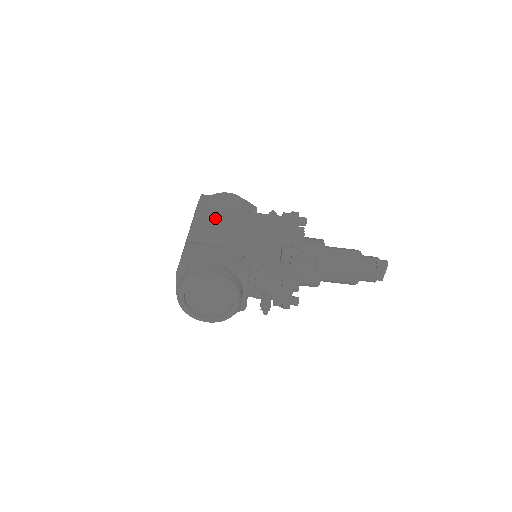
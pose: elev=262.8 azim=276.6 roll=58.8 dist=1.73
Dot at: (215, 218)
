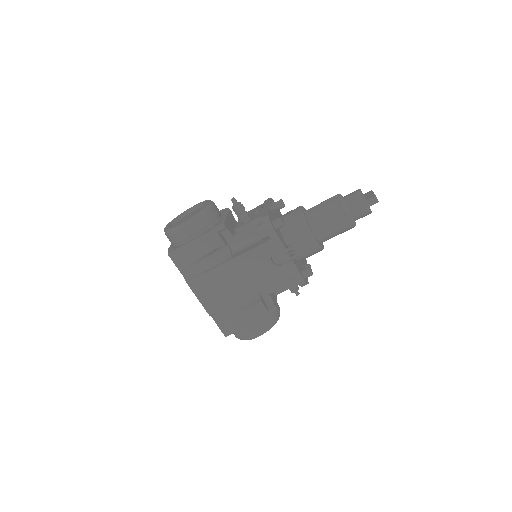
Dot at: (213, 289)
